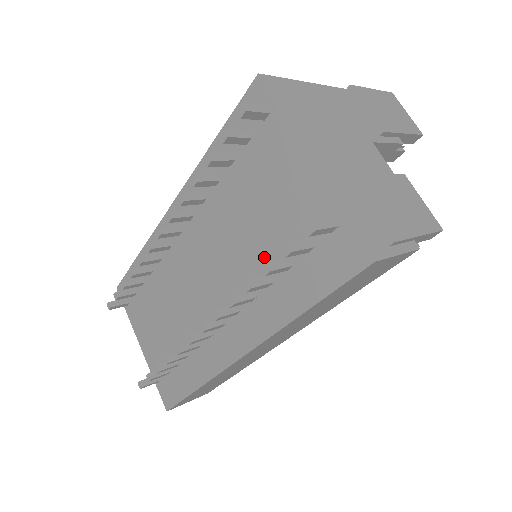
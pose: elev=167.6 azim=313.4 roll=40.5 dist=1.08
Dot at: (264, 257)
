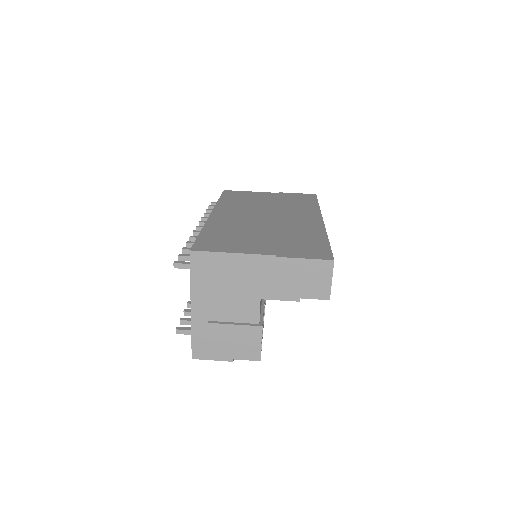
Dot at: occluded
